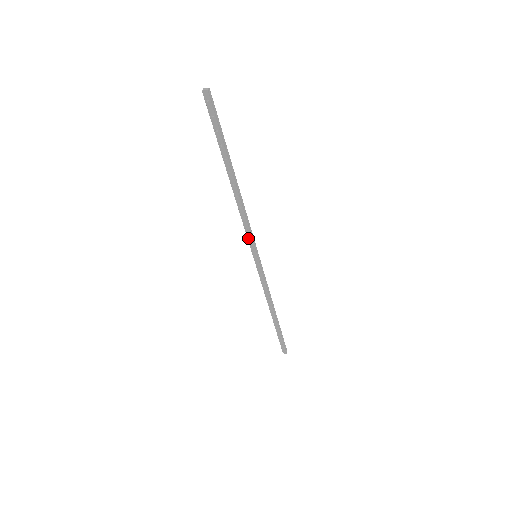
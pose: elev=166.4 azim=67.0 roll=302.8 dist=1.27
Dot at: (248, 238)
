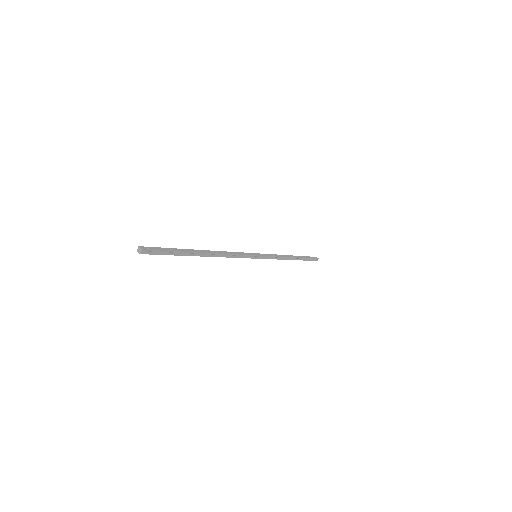
Dot at: occluded
